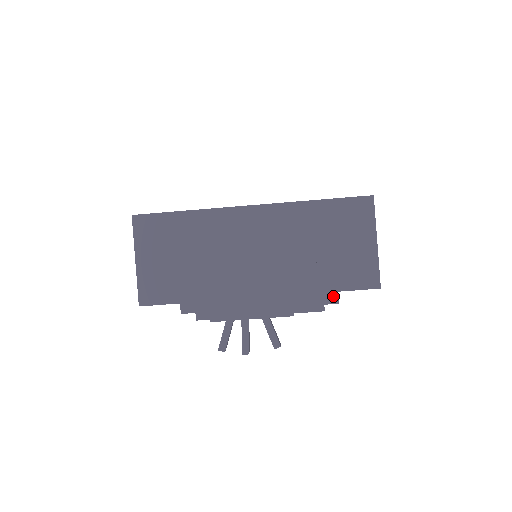
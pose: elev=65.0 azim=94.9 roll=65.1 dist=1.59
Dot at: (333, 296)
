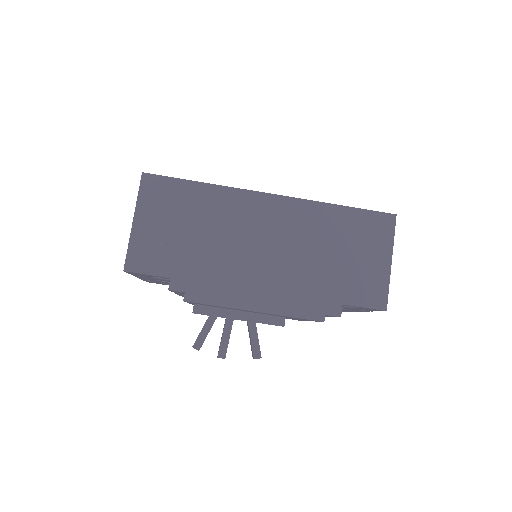
Dot at: (336, 308)
